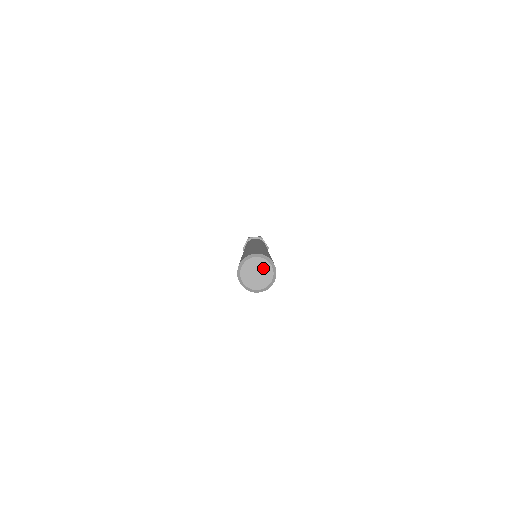
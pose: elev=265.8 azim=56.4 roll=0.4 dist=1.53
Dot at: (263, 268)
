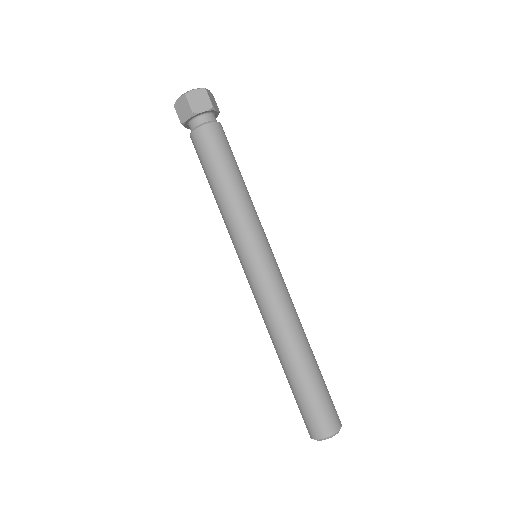
Dot at: occluded
